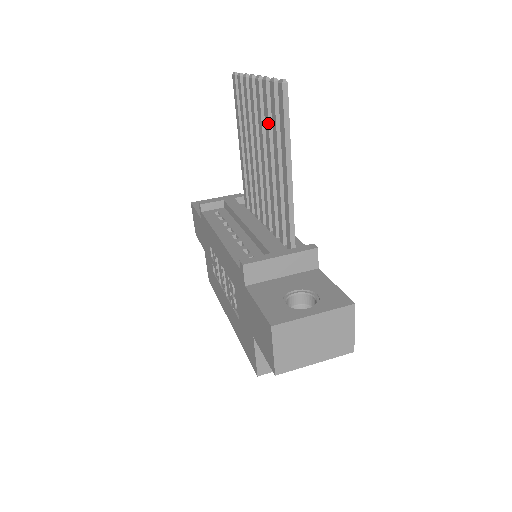
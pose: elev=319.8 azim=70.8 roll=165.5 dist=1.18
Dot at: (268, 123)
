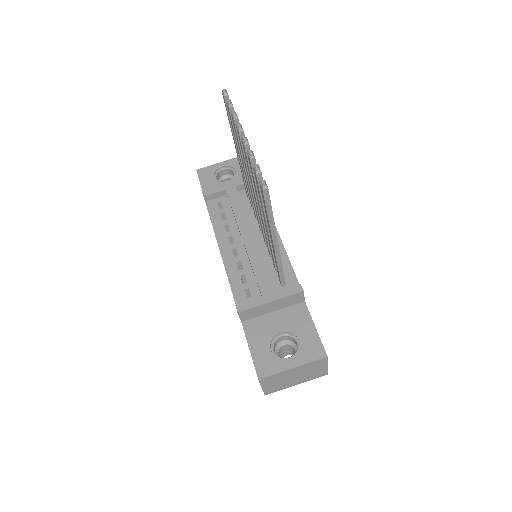
Dot at: (256, 188)
